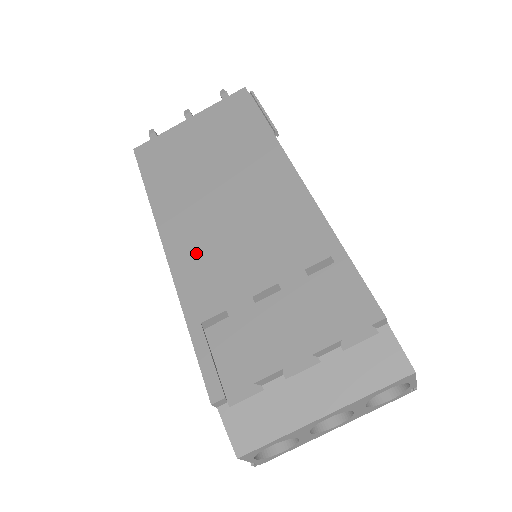
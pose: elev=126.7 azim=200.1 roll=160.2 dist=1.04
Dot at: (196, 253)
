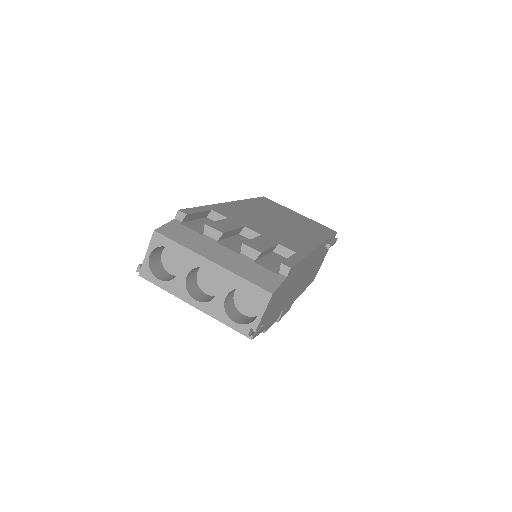
Dot at: (242, 211)
